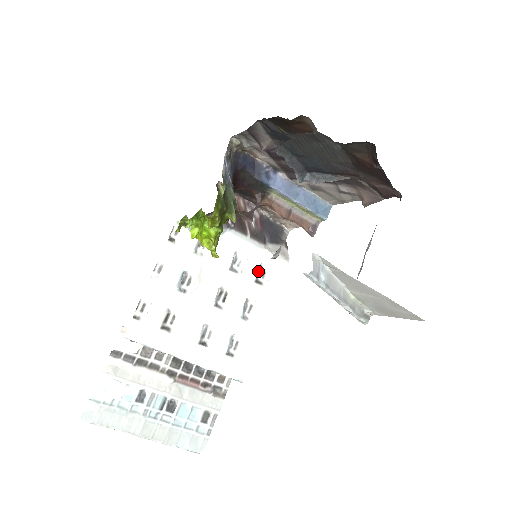
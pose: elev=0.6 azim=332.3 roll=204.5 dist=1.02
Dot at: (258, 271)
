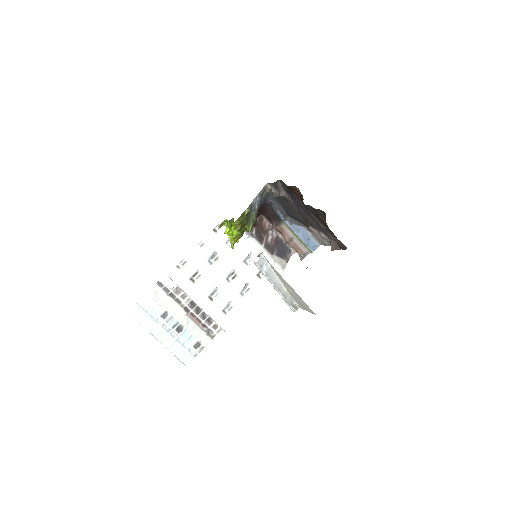
Dot at: occluded
